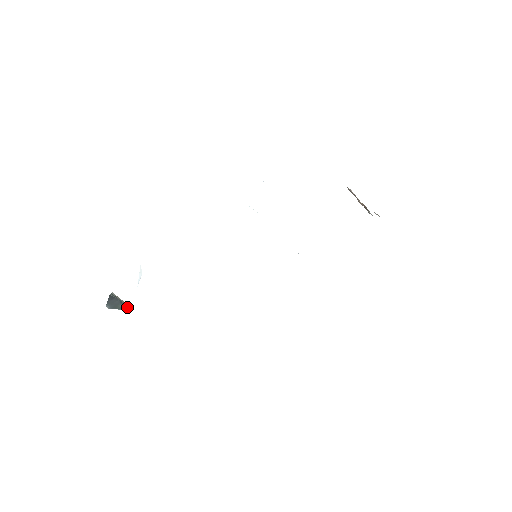
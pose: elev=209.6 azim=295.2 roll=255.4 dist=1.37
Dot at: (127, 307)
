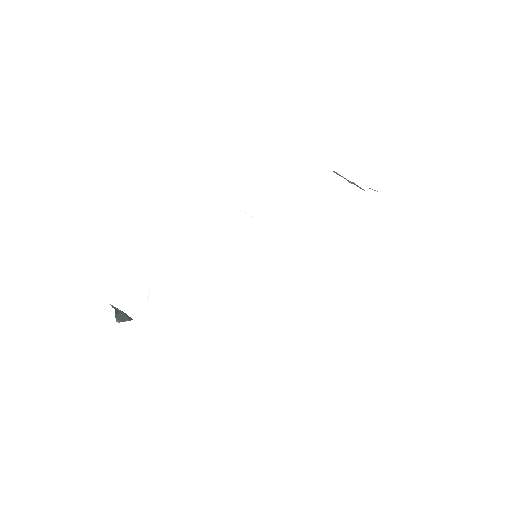
Dot at: (130, 317)
